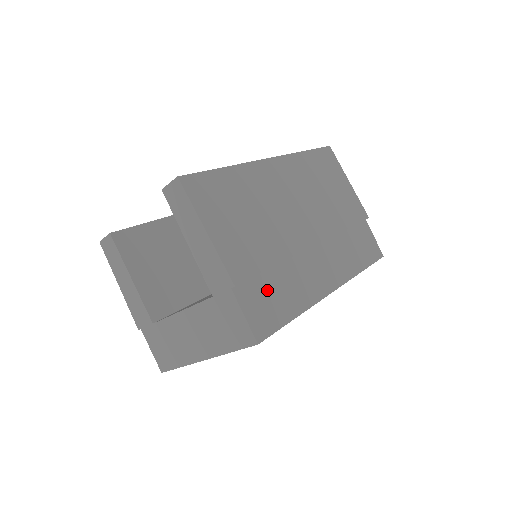
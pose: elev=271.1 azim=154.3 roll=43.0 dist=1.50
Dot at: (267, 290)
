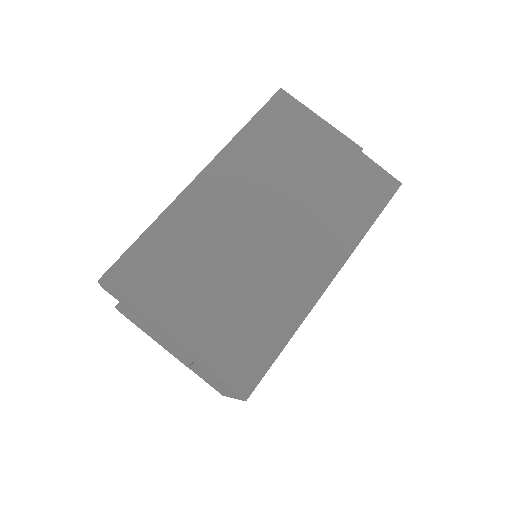
Dot at: (240, 336)
